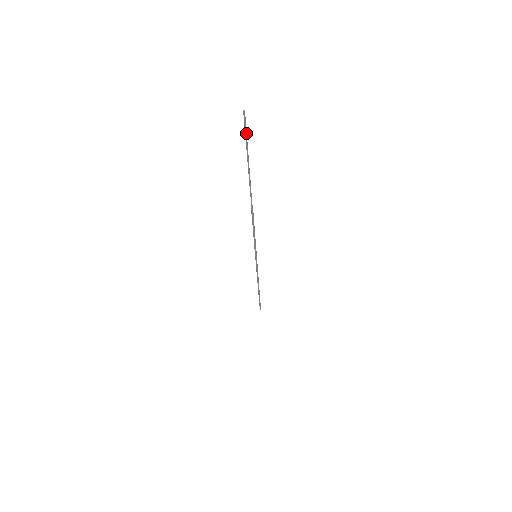
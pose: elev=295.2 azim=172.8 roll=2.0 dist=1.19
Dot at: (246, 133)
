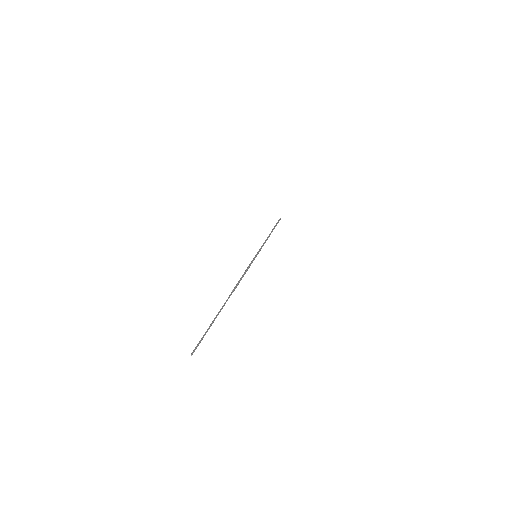
Dot at: (201, 340)
